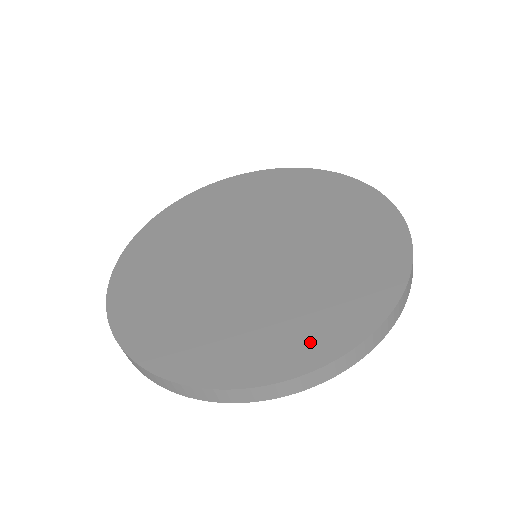
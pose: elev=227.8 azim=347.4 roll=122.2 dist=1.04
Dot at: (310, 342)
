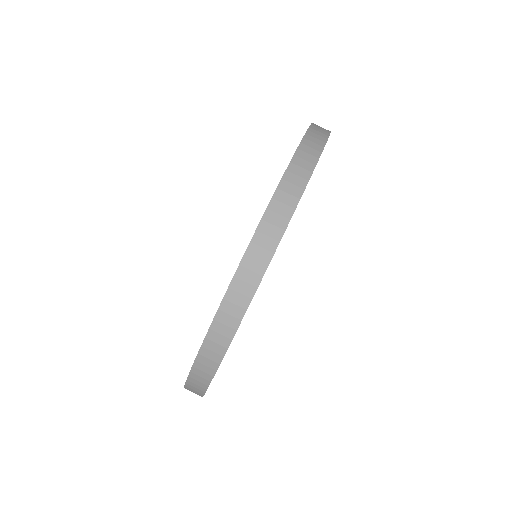
Dot at: occluded
